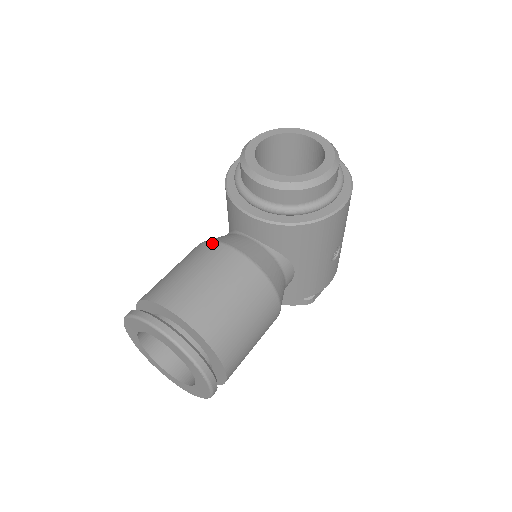
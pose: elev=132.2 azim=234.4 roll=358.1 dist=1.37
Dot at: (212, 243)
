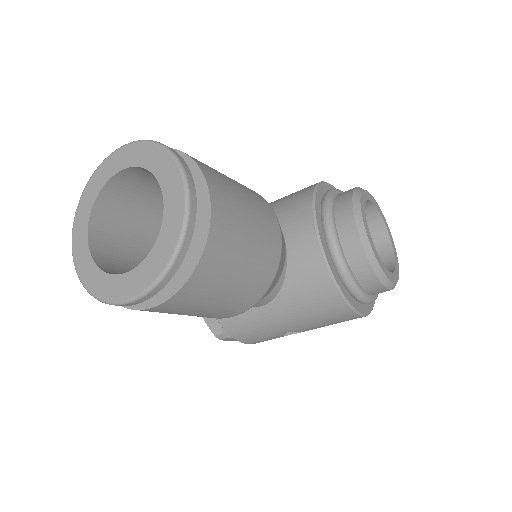
Dot at: (268, 203)
